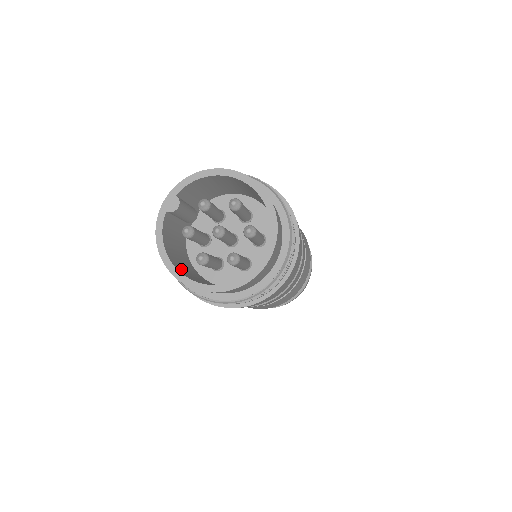
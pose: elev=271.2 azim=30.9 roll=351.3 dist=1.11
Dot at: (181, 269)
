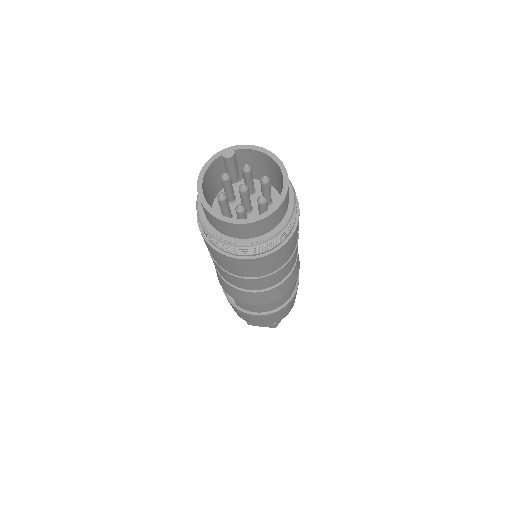
Dot at: (205, 195)
